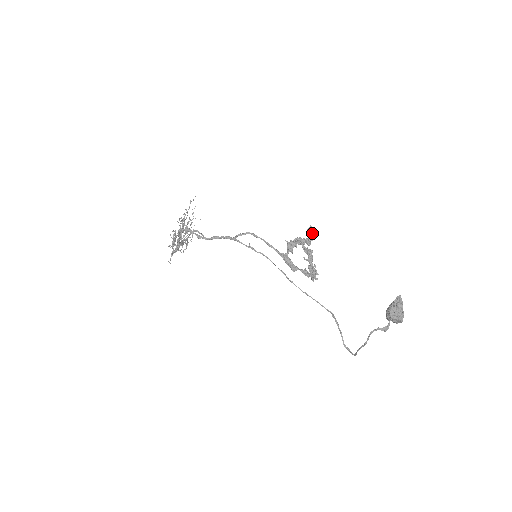
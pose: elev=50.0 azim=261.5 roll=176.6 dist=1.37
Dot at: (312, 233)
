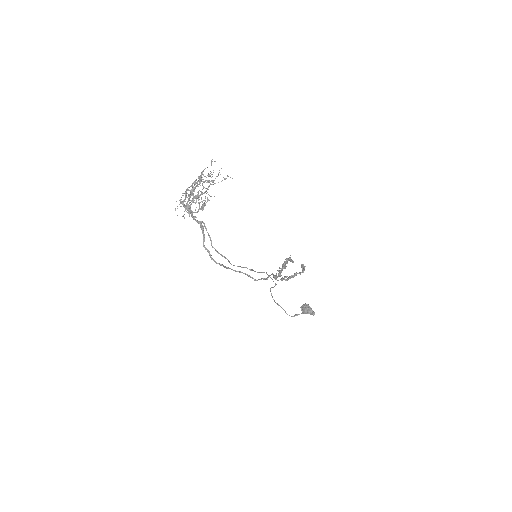
Dot at: (303, 271)
